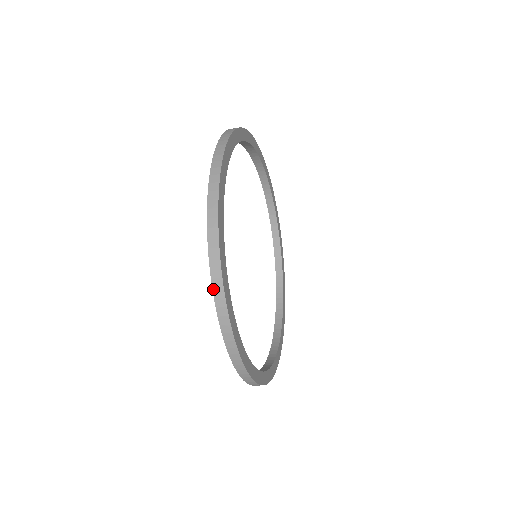
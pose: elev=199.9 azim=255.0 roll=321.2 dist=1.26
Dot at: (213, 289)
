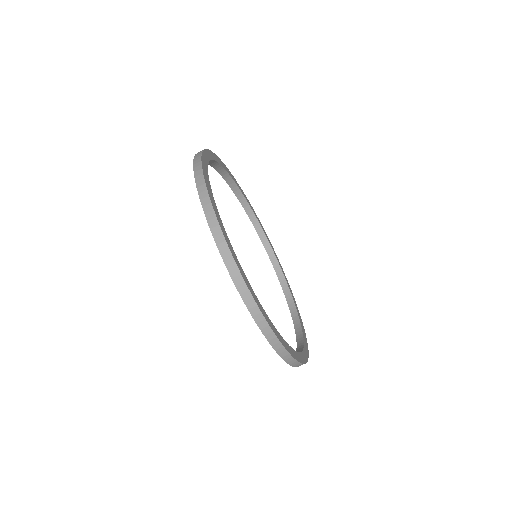
Dot at: (221, 254)
